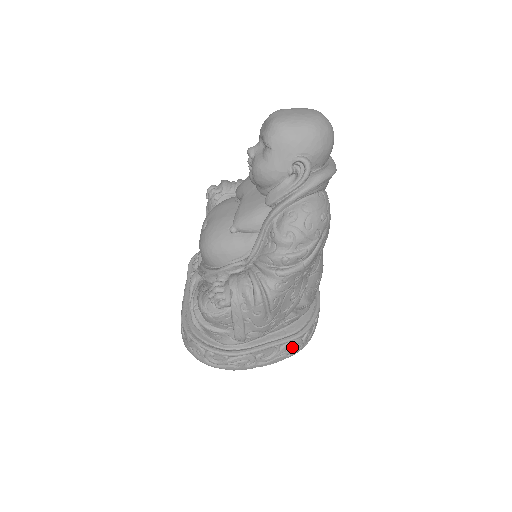
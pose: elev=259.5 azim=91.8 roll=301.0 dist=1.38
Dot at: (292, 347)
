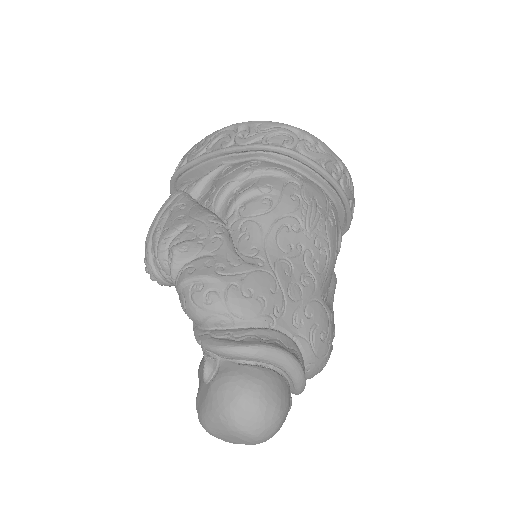
Dot at: occluded
